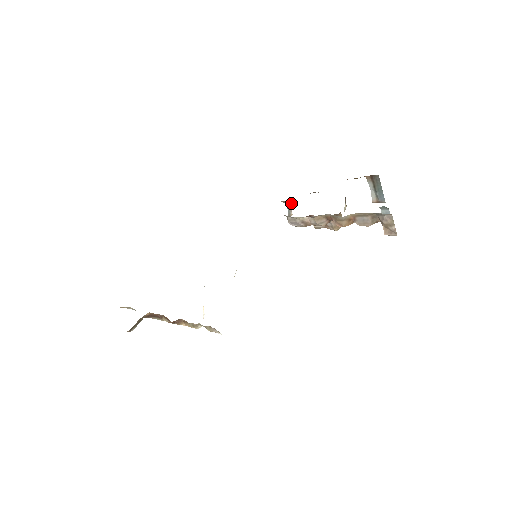
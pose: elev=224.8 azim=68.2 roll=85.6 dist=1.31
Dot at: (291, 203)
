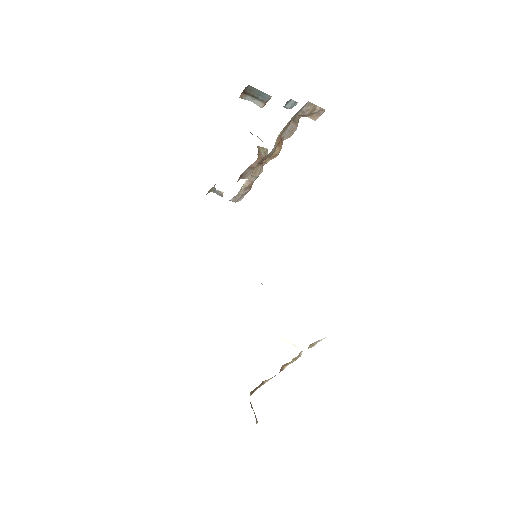
Dot at: (214, 187)
